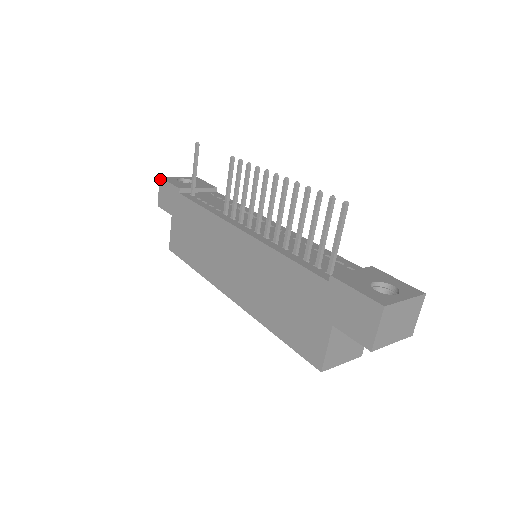
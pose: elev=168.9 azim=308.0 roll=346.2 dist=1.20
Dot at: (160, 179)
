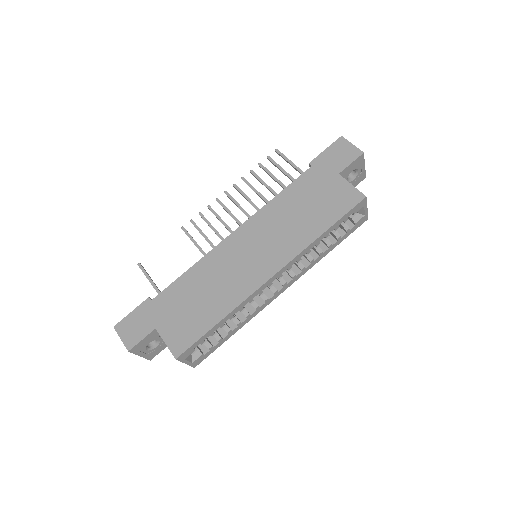
Dot at: (115, 327)
